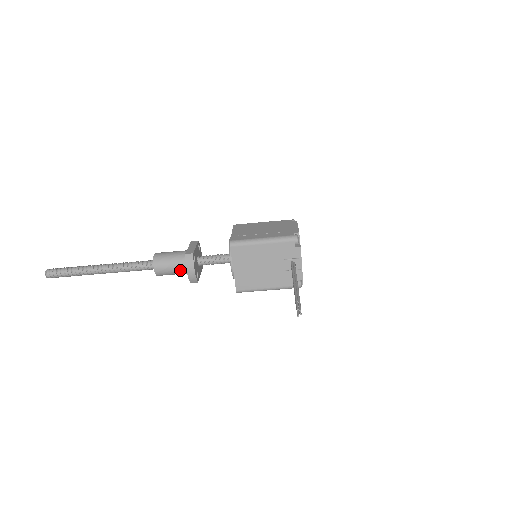
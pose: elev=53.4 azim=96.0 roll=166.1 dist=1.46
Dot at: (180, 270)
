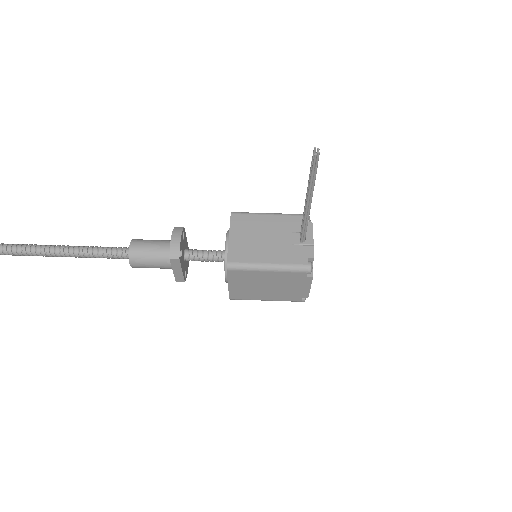
Dot at: (161, 251)
